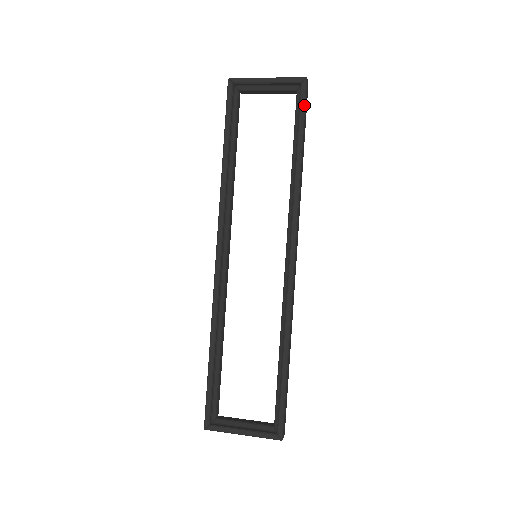
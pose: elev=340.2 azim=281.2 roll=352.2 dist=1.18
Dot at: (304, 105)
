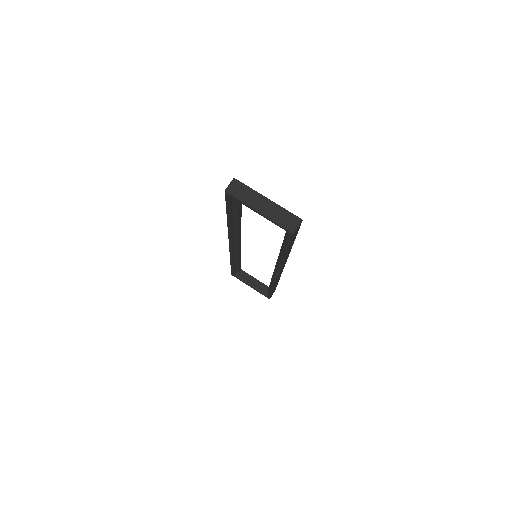
Dot at: (289, 242)
